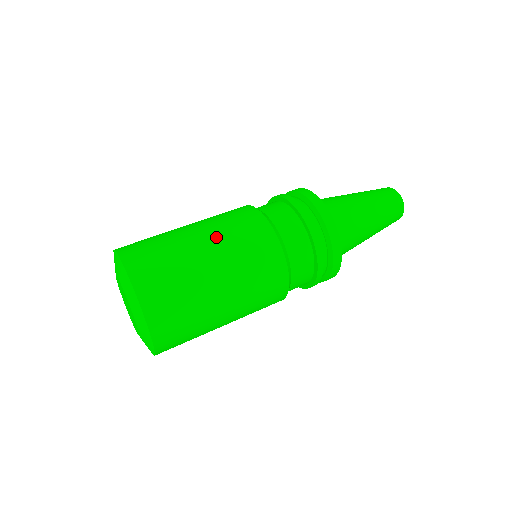
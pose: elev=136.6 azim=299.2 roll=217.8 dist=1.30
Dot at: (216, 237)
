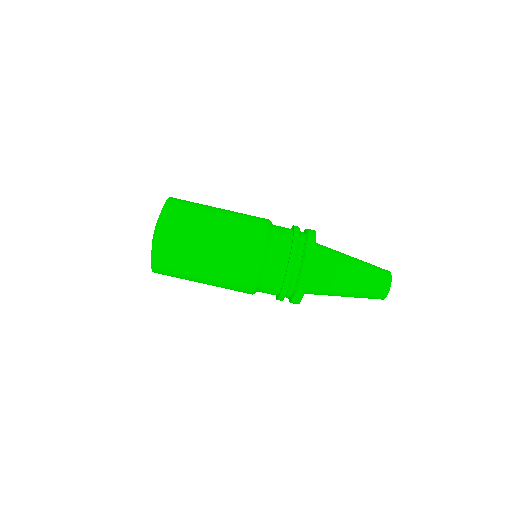
Dot at: (228, 221)
